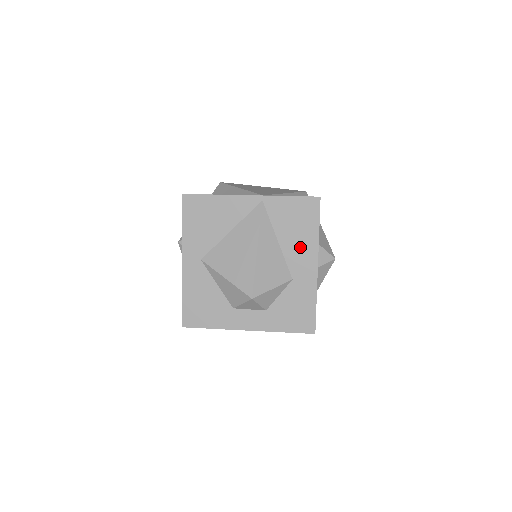
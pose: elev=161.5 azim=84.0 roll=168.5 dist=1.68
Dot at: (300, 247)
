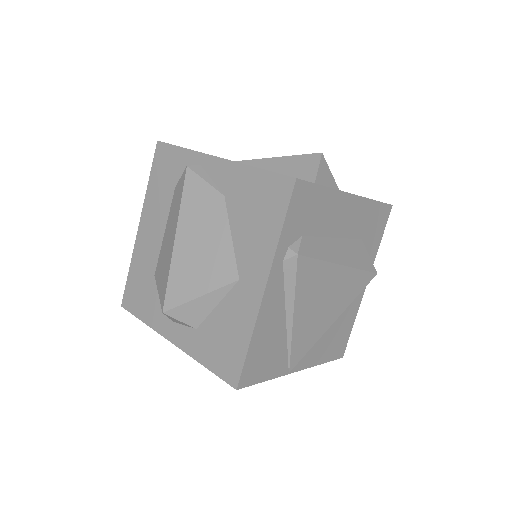
Dot at: occluded
